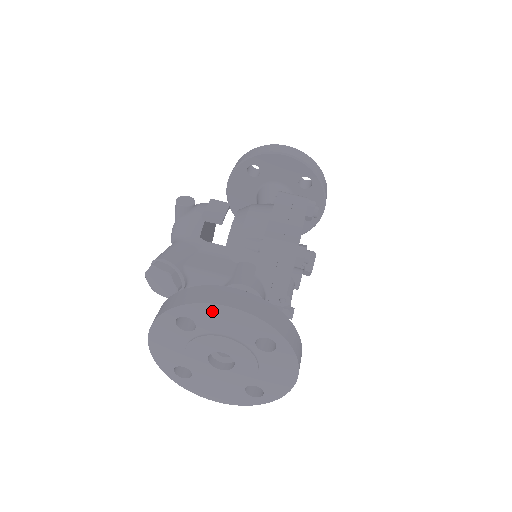
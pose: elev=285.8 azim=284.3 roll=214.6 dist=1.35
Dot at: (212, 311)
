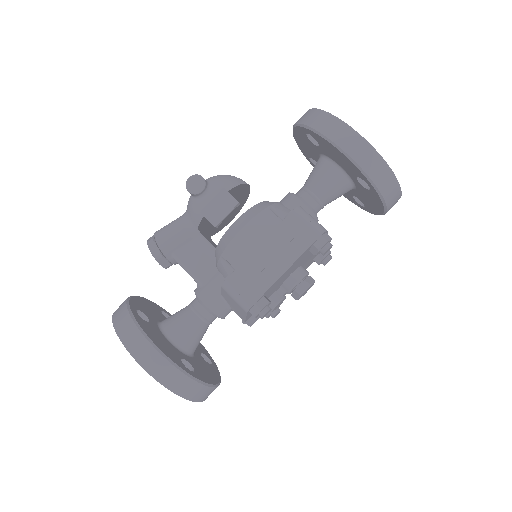
Dot at: occluded
